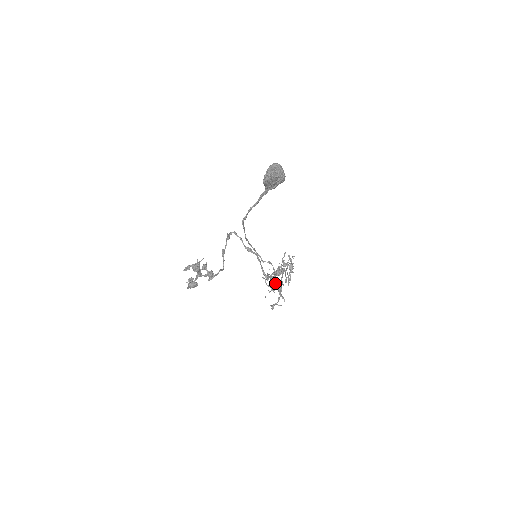
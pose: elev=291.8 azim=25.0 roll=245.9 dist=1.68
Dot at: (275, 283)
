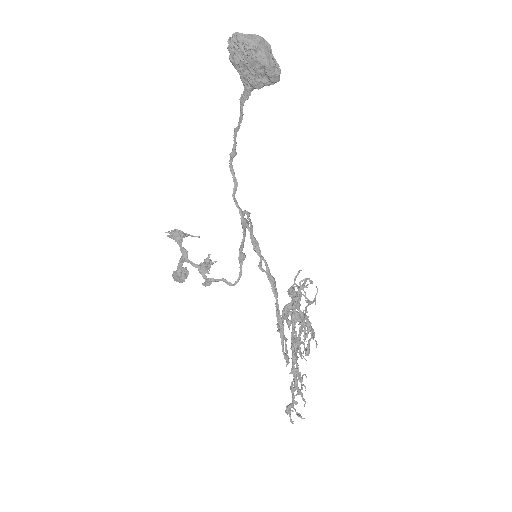
Dot at: (280, 335)
